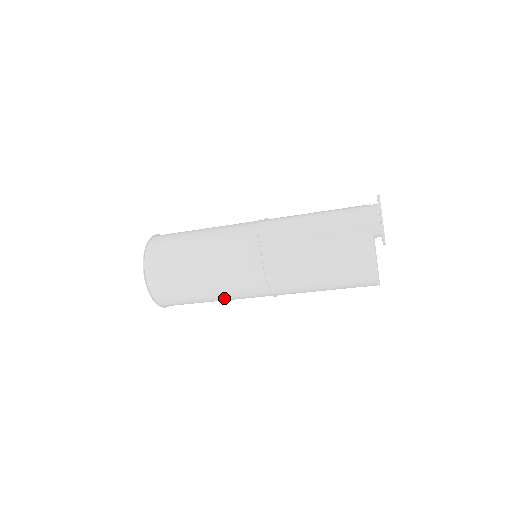
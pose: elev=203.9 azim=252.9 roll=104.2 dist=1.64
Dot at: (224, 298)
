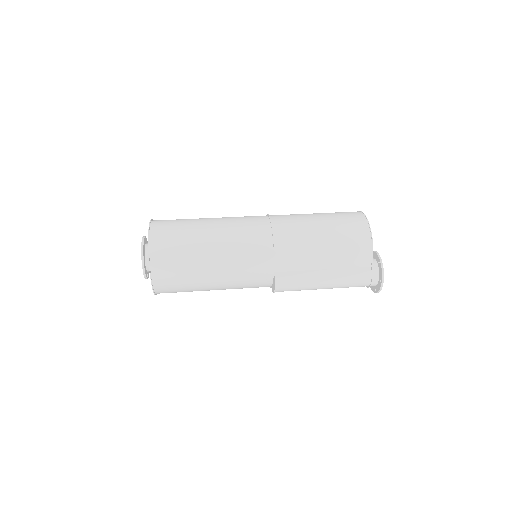
Dot at: occluded
